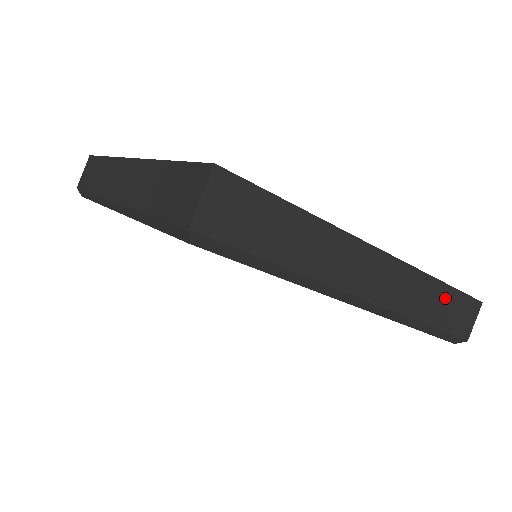
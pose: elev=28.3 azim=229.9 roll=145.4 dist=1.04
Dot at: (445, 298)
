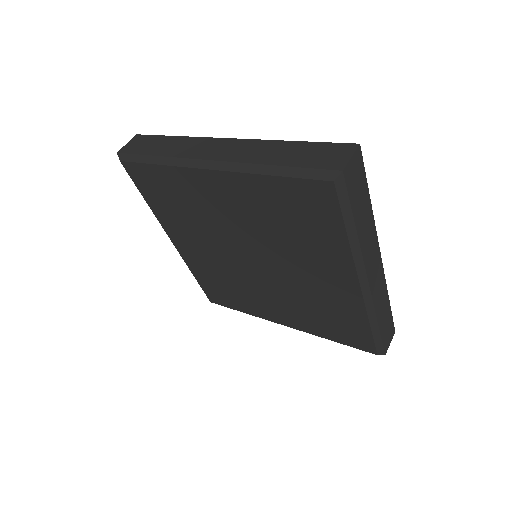
Dot at: (387, 313)
